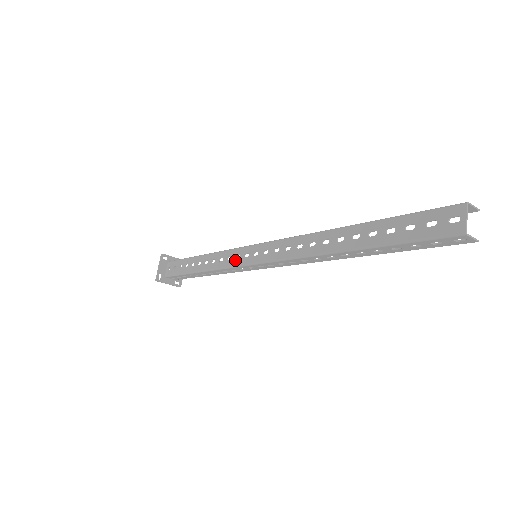
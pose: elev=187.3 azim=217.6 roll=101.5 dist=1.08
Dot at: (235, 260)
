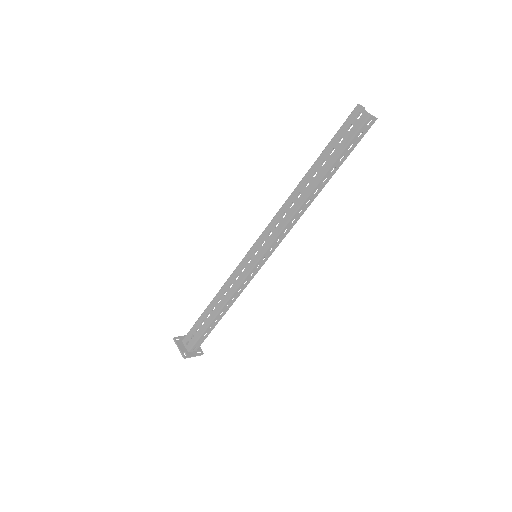
Dot at: (243, 273)
